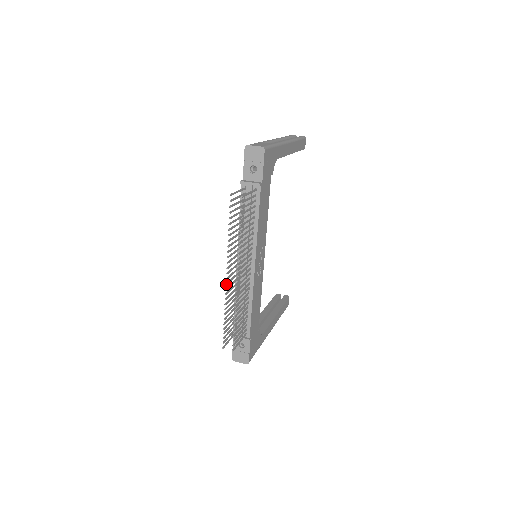
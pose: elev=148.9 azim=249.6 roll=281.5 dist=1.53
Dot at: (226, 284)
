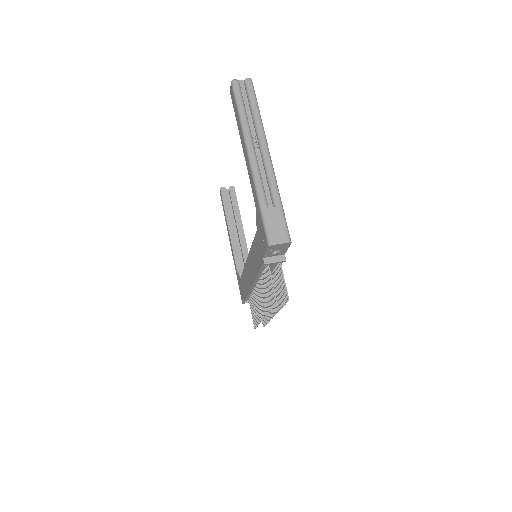
Dot at: occluded
